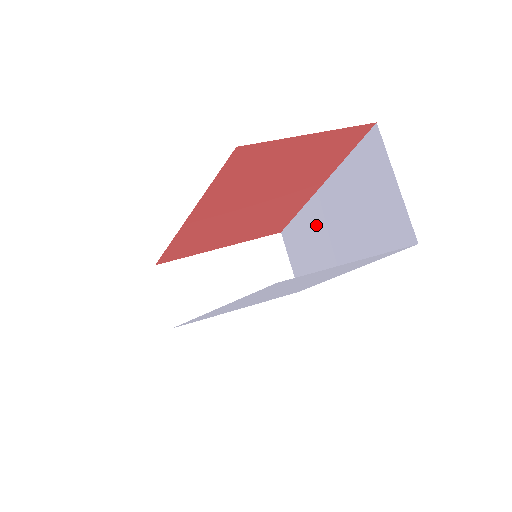
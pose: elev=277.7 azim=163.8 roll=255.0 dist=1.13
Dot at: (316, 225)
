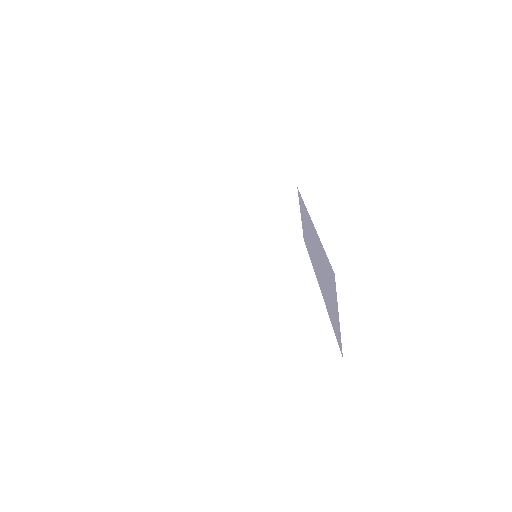
Dot at: (311, 235)
